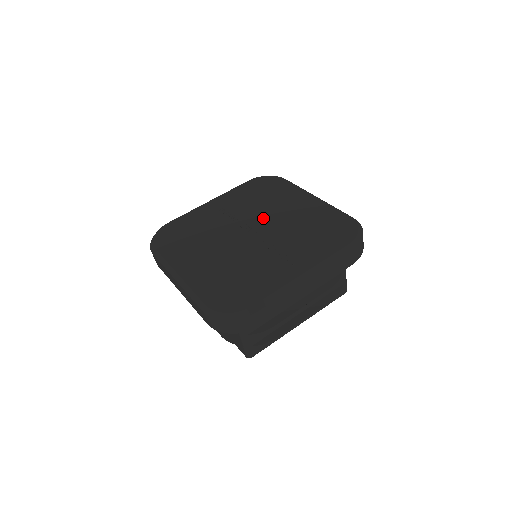
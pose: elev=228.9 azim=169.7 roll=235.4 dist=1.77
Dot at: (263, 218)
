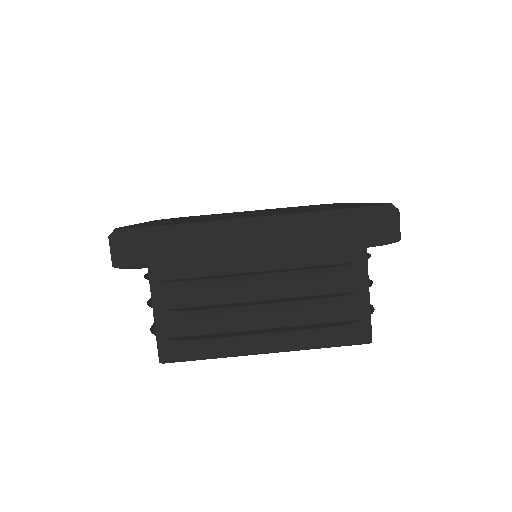
Dot at: (239, 213)
